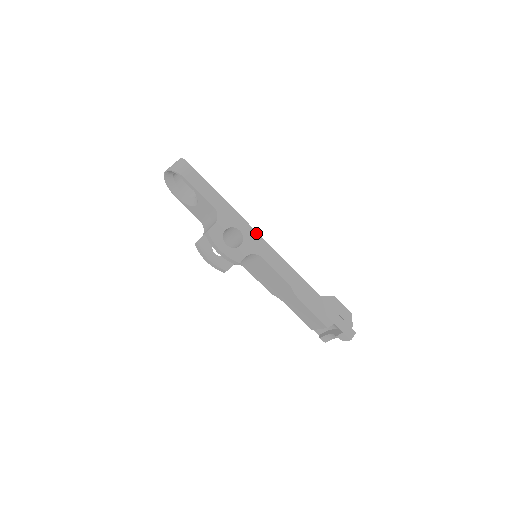
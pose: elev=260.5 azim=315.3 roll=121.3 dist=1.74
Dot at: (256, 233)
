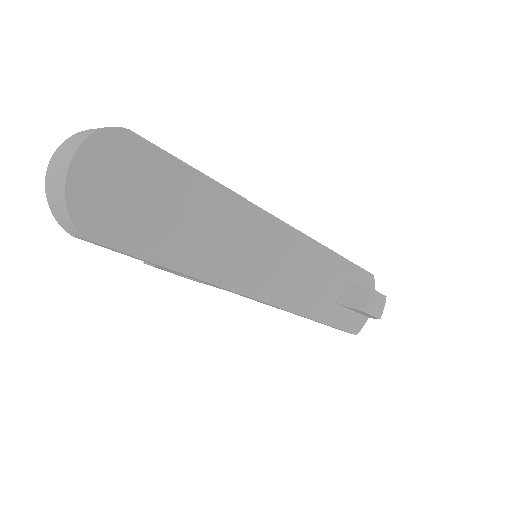
Dot at: (229, 290)
